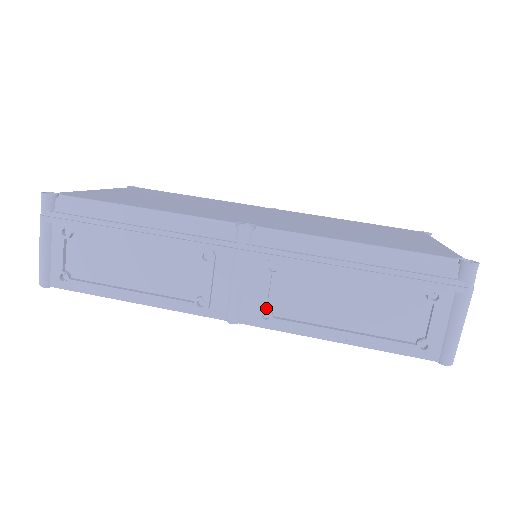
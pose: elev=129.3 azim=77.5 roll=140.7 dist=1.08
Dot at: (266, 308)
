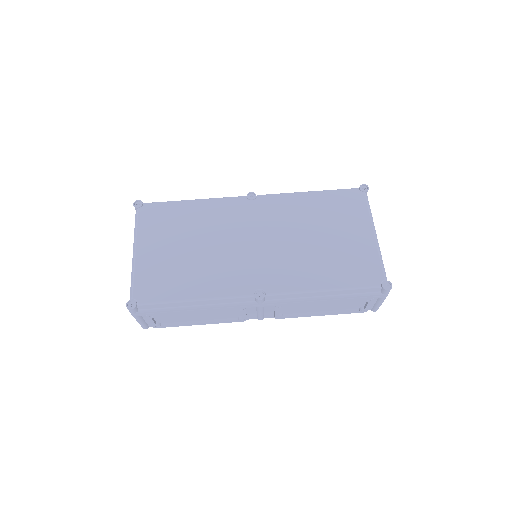
Dot at: (279, 315)
